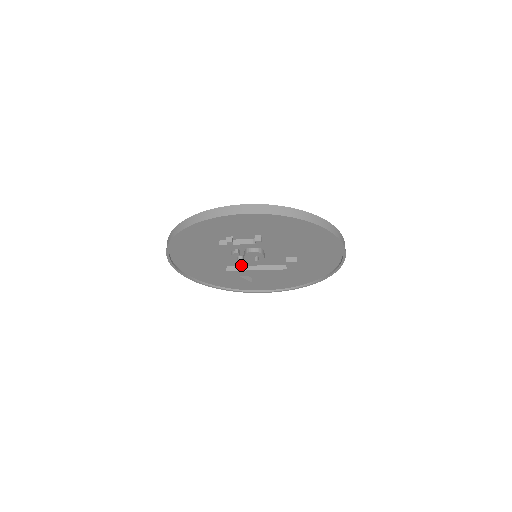
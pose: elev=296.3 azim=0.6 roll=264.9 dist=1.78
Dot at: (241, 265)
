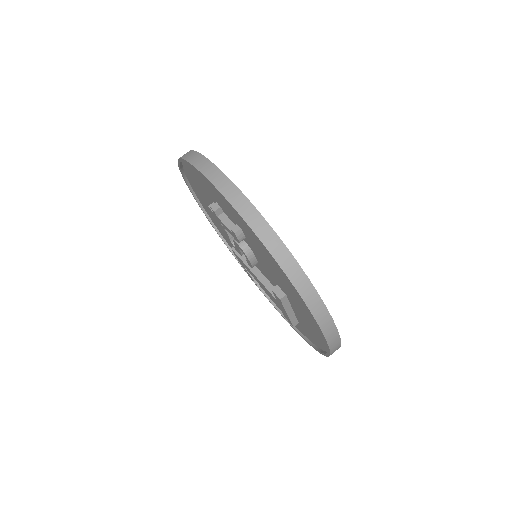
Dot at: occluded
